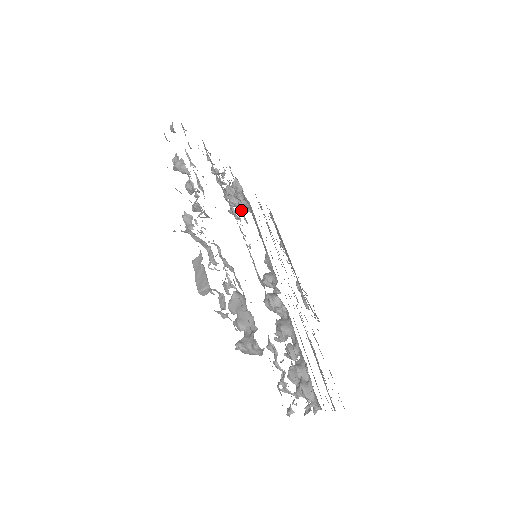
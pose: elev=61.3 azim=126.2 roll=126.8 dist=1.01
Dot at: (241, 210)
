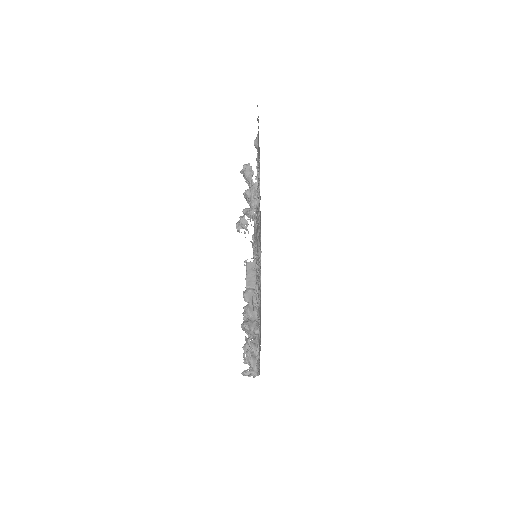
Dot at: occluded
